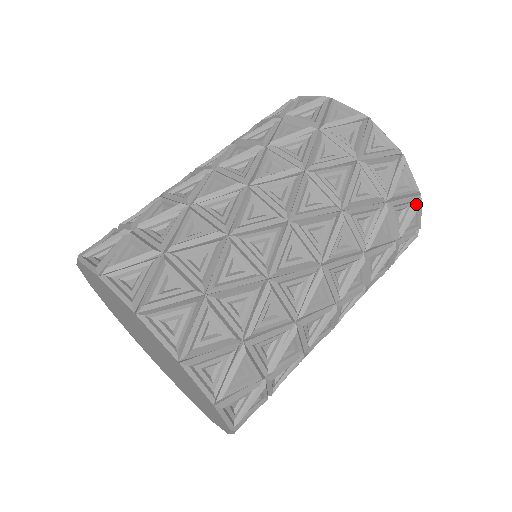
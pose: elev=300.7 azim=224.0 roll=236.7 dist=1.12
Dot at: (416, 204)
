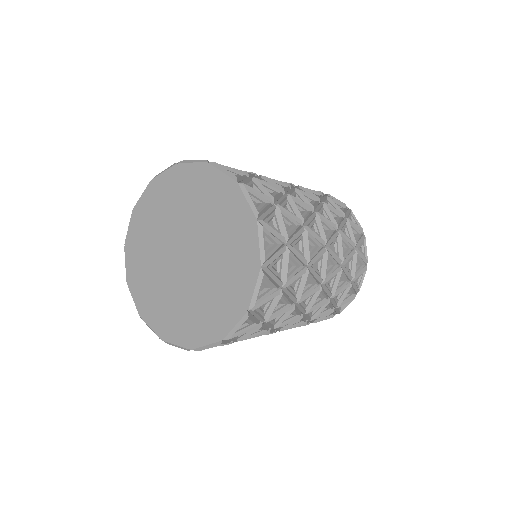
Dot at: (364, 268)
